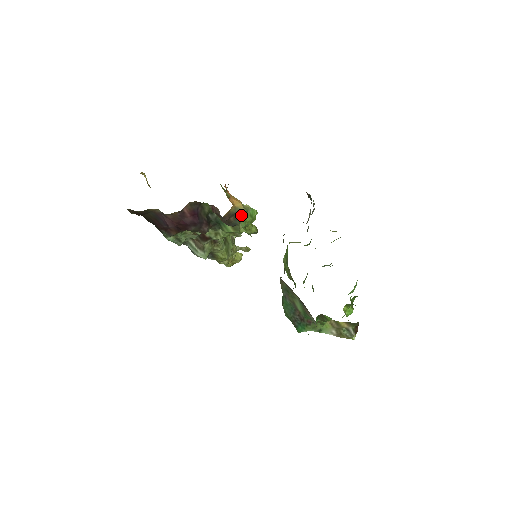
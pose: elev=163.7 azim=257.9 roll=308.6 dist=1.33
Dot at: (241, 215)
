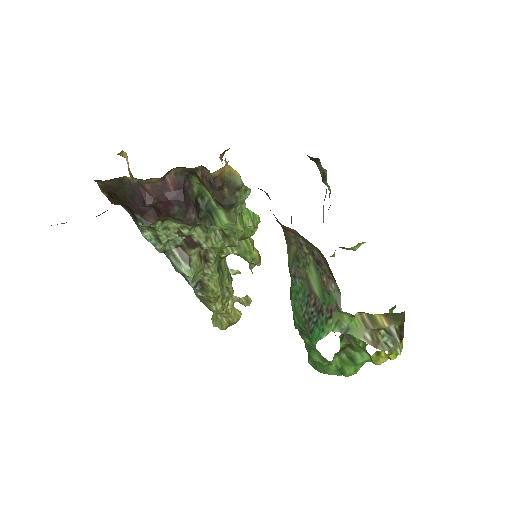
Dot at: (238, 190)
